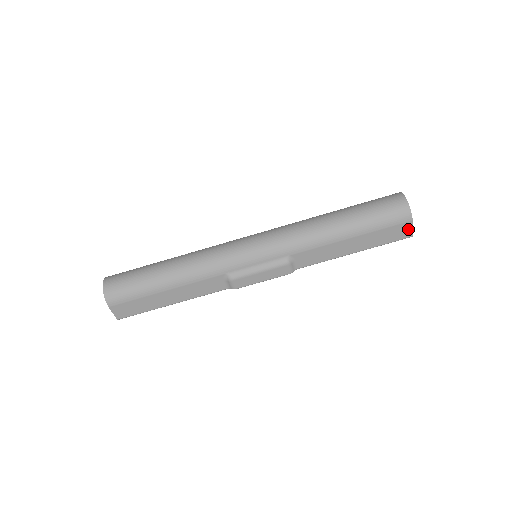
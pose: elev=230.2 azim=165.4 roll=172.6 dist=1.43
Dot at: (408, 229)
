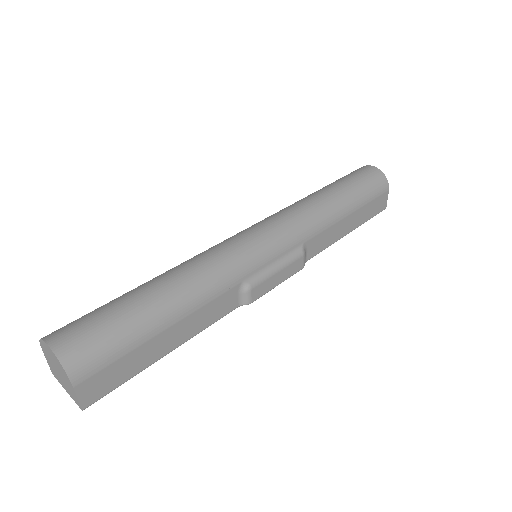
Dot at: (385, 200)
